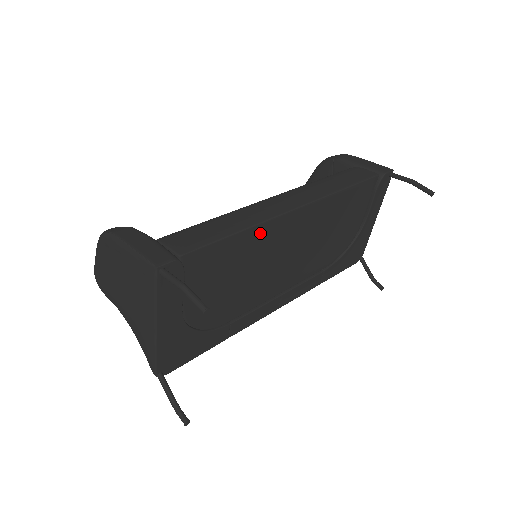
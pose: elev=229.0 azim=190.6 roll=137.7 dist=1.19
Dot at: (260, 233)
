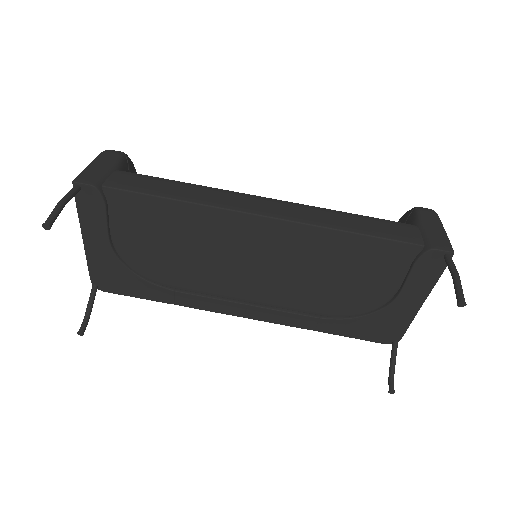
Dot at: (204, 215)
